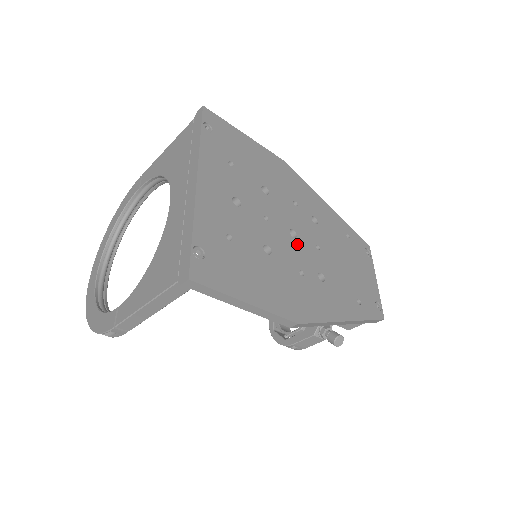
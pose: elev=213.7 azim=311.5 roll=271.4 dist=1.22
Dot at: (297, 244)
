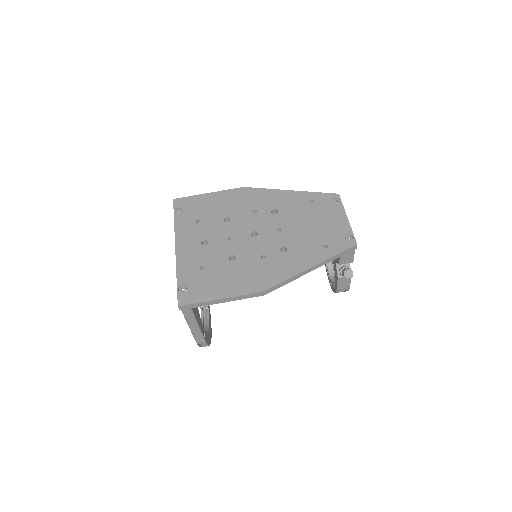
Dot at: (258, 239)
